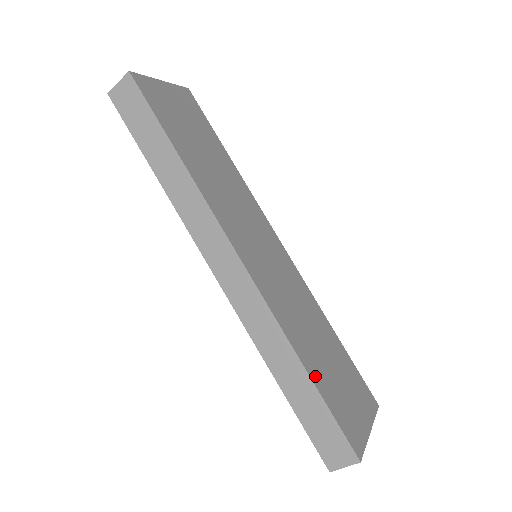
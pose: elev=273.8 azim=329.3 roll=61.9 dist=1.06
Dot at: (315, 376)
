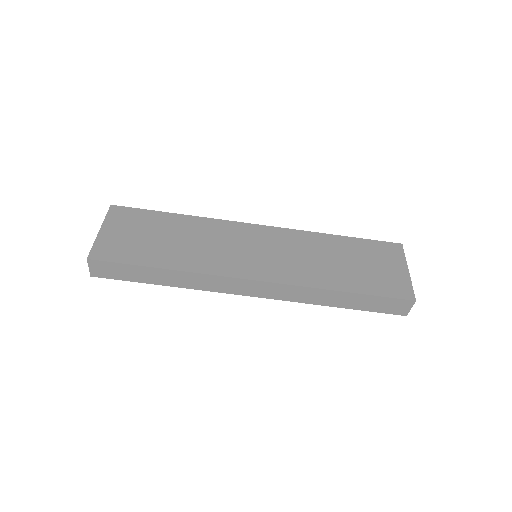
Dot at: (352, 287)
